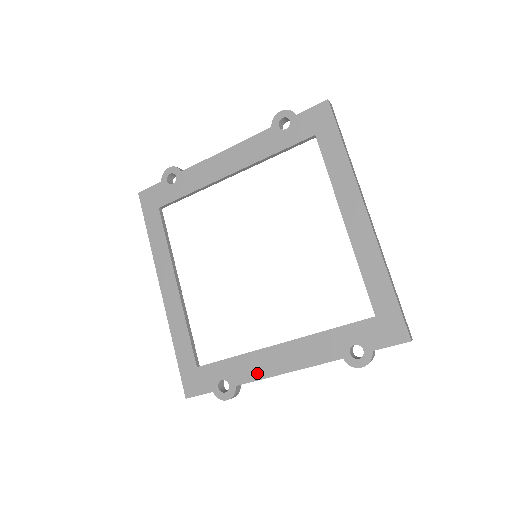
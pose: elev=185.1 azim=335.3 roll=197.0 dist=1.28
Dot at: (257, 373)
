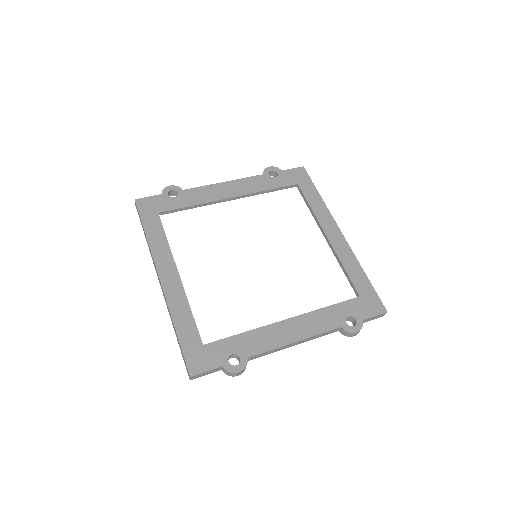
Dot at: (268, 344)
